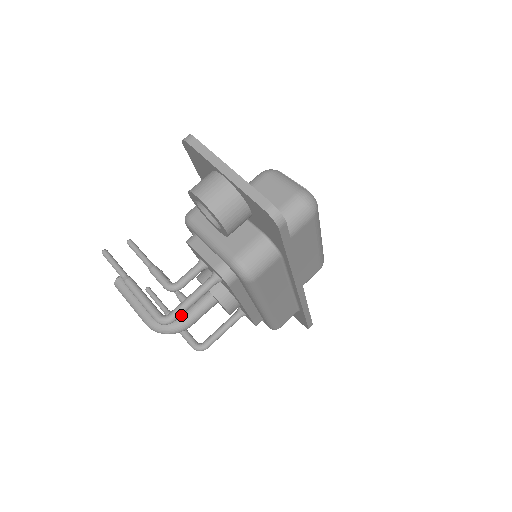
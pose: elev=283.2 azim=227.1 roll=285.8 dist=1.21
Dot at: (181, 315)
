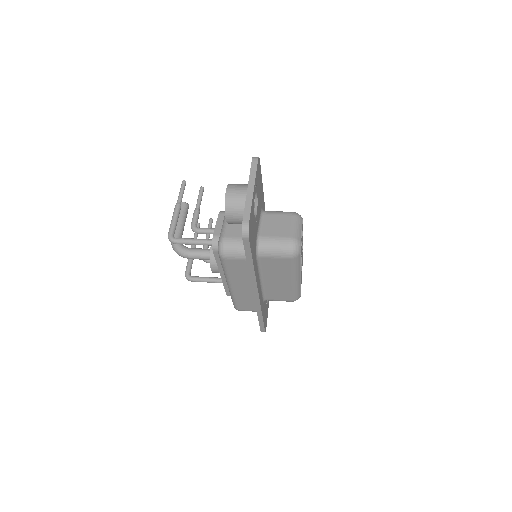
Dot at: (189, 248)
